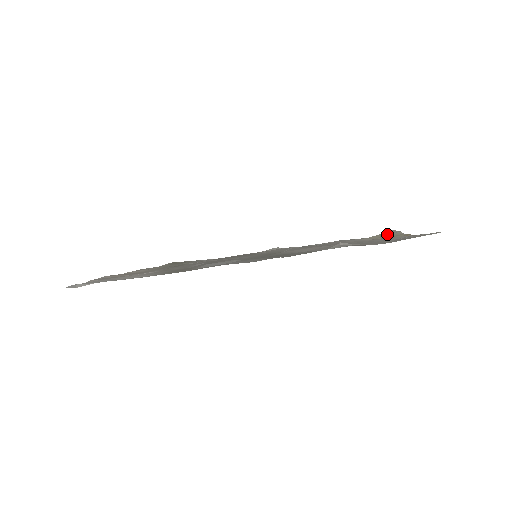
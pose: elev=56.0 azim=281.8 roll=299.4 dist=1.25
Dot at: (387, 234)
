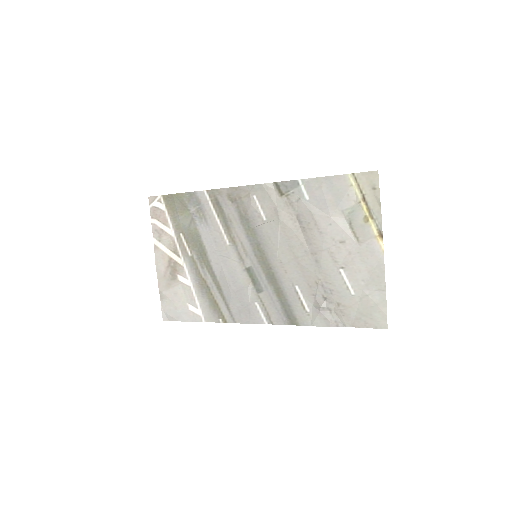
Dot at: (368, 192)
